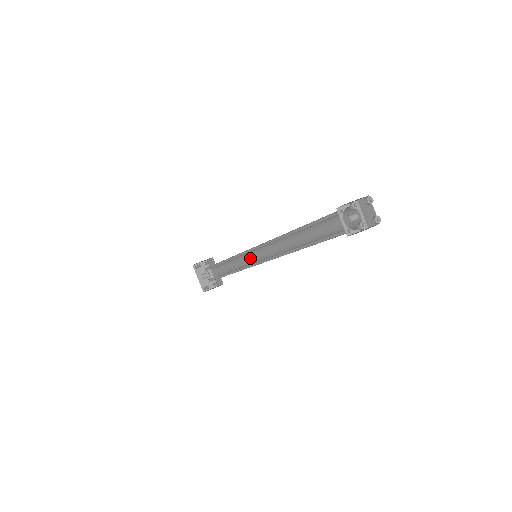
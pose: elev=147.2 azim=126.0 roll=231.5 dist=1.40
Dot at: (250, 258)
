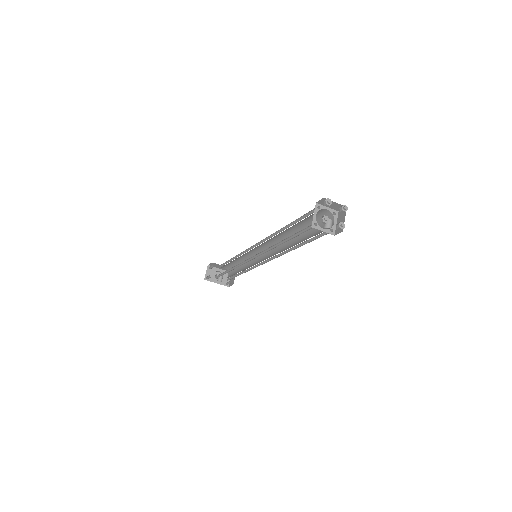
Dot at: (248, 254)
